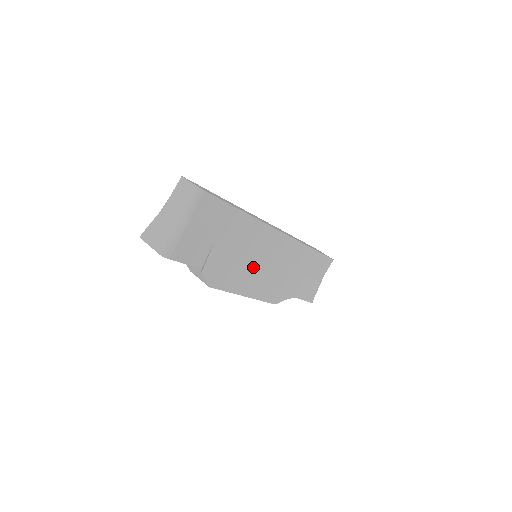
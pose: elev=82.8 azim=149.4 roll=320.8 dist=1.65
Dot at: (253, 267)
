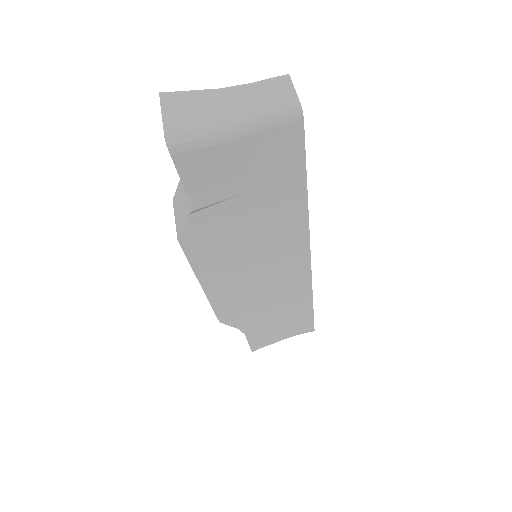
Dot at: (244, 265)
